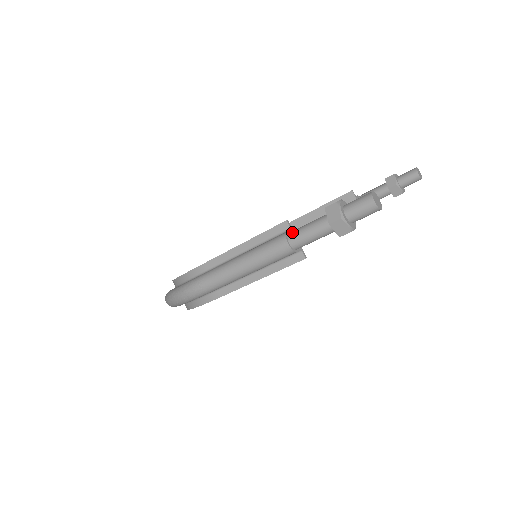
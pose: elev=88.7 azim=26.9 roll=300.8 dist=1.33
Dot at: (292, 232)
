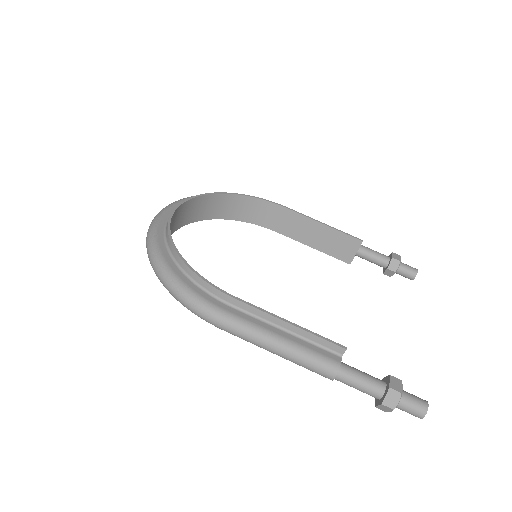
Dot at: (345, 369)
